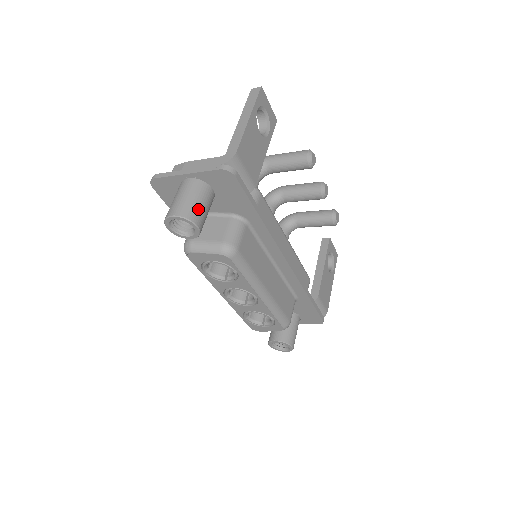
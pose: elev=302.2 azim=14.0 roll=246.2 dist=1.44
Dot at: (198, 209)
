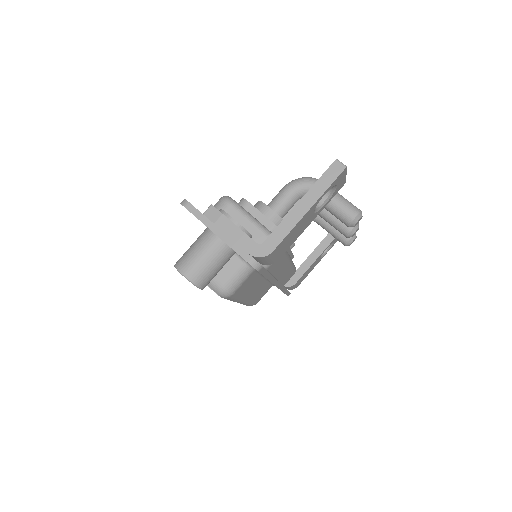
Dot at: (210, 275)
